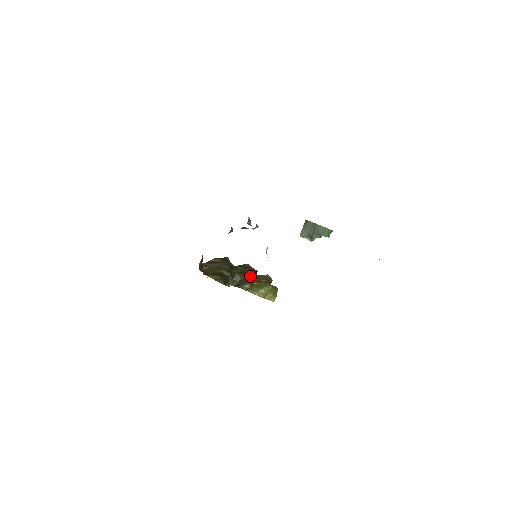
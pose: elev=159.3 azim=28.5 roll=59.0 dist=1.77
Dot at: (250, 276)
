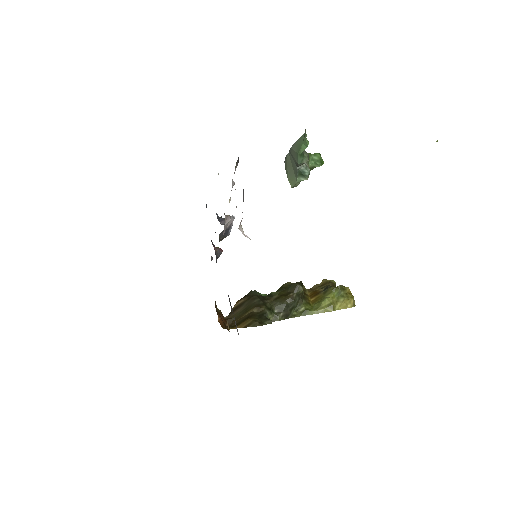
Dot at: (294, 294)
